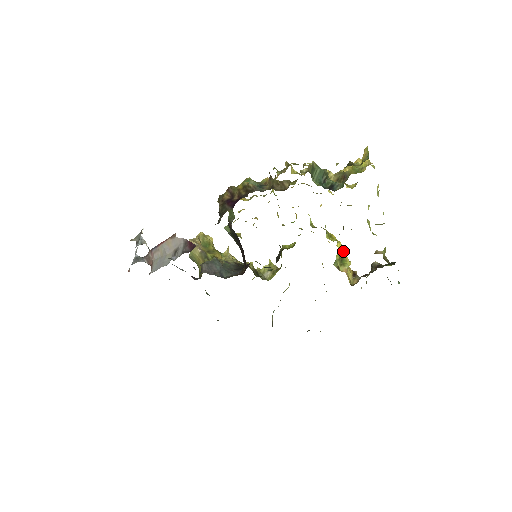
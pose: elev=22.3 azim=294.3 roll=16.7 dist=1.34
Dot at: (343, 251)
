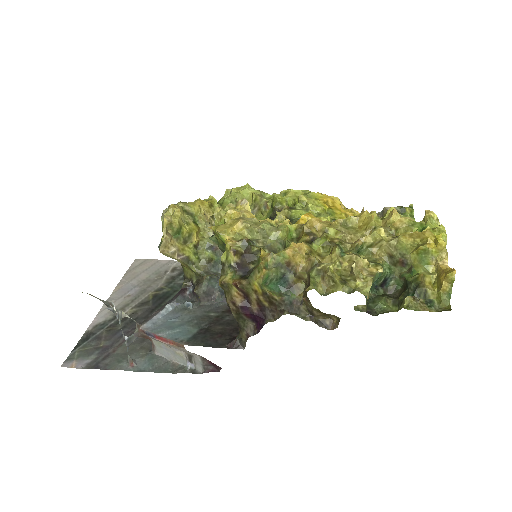
Dot at: occluded
